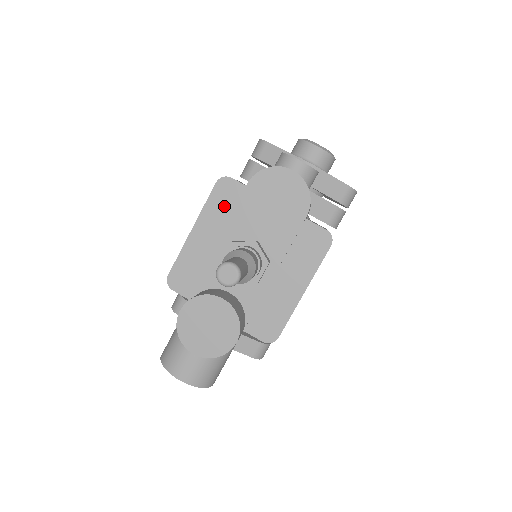
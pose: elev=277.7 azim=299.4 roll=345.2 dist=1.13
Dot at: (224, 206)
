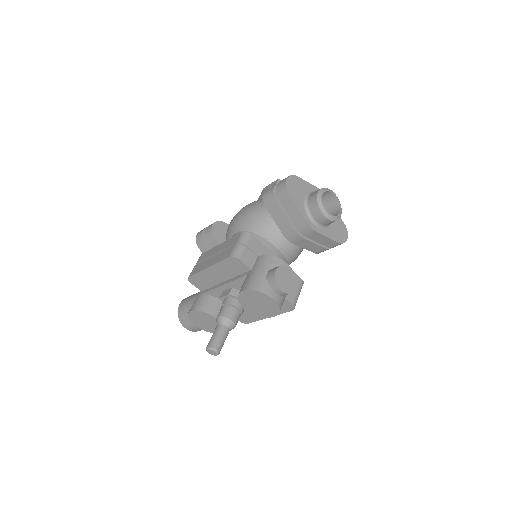
Dot at: (231, 268)
